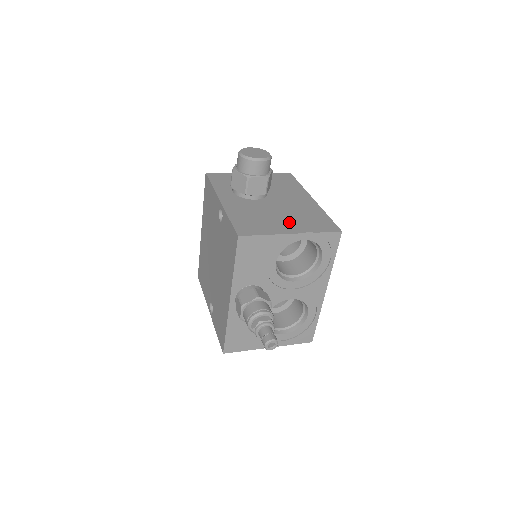
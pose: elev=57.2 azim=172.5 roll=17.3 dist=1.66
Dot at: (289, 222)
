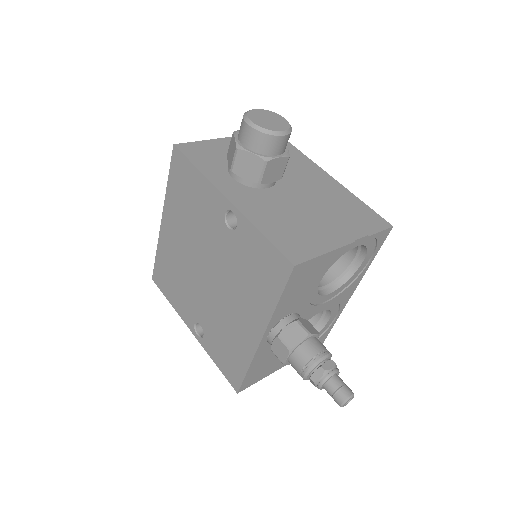
Dot at: (332, 223)
